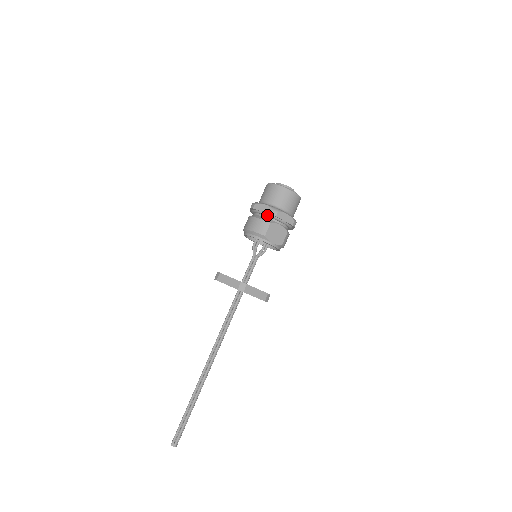
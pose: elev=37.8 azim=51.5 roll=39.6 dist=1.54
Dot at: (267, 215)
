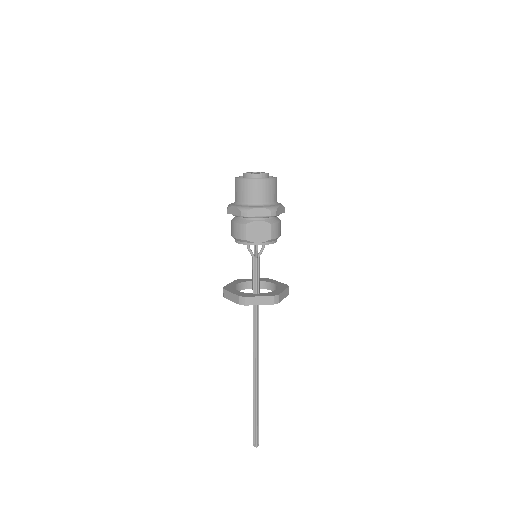
Dot at: (240, 217)
